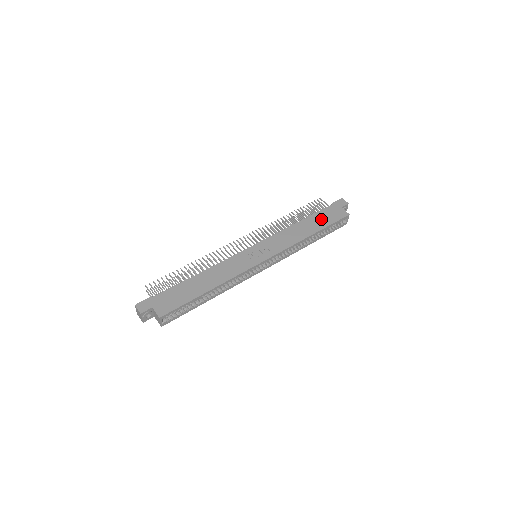
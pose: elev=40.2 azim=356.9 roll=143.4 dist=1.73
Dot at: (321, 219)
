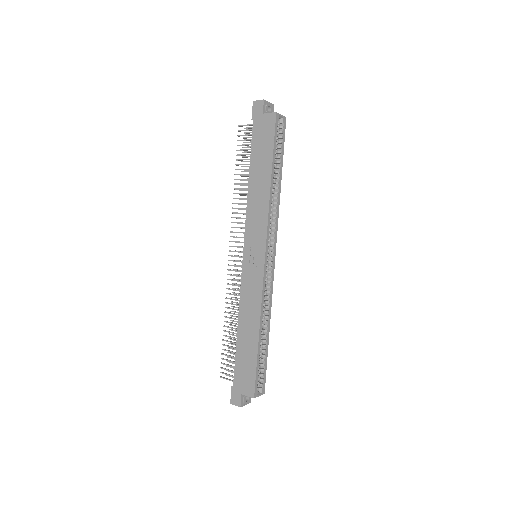
Dot at: (261, 153)
